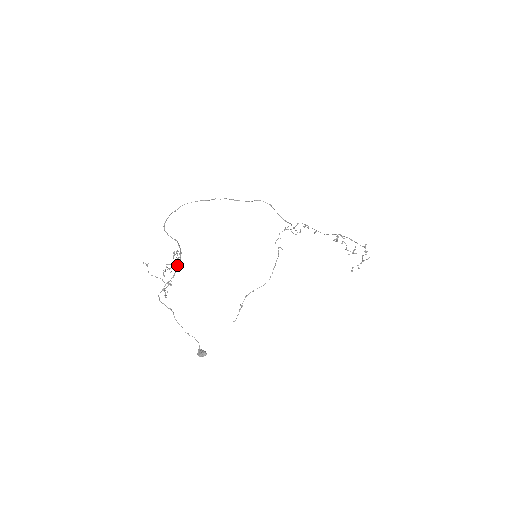
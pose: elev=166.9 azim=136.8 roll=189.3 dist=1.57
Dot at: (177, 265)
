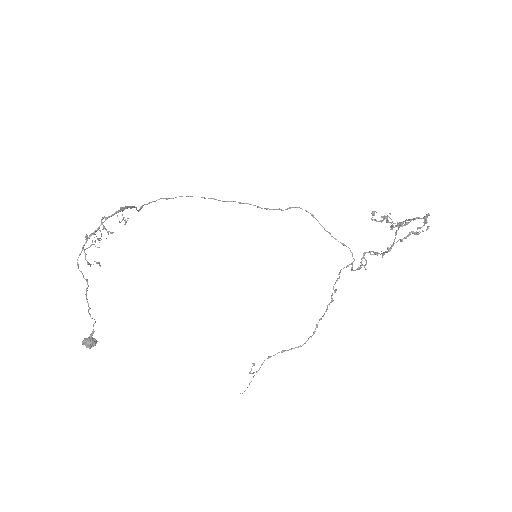
Dot at: occluded
